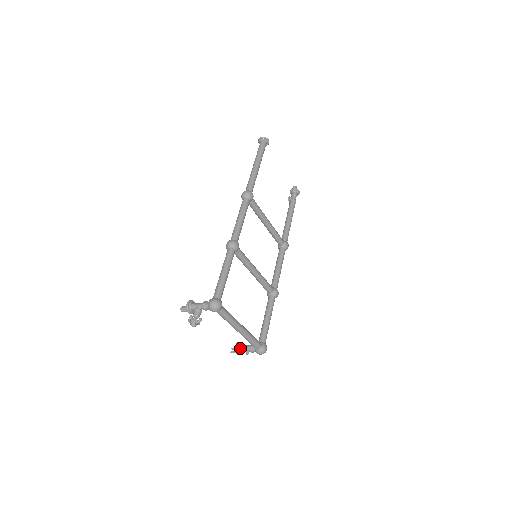
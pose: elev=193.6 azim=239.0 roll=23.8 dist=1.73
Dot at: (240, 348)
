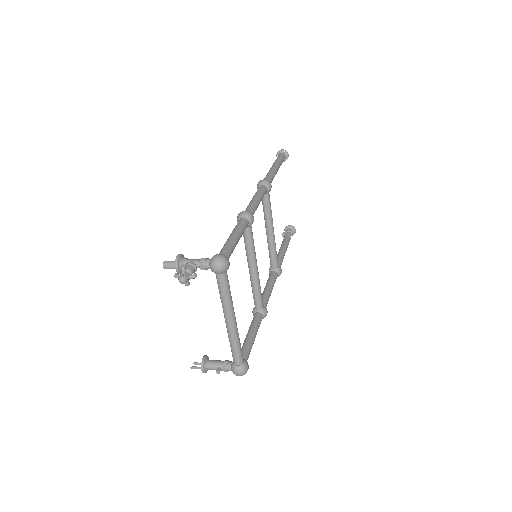
Dot at: (209, 362)
